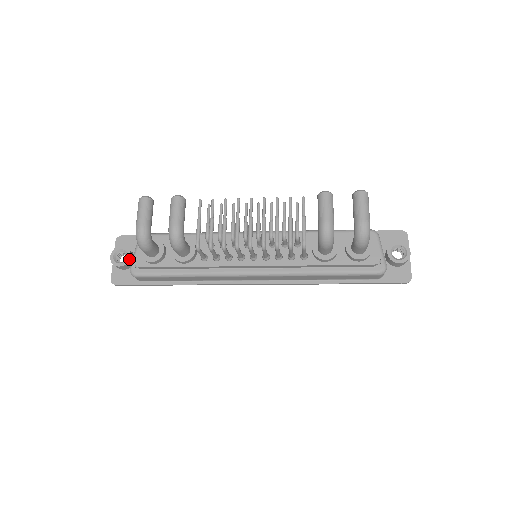
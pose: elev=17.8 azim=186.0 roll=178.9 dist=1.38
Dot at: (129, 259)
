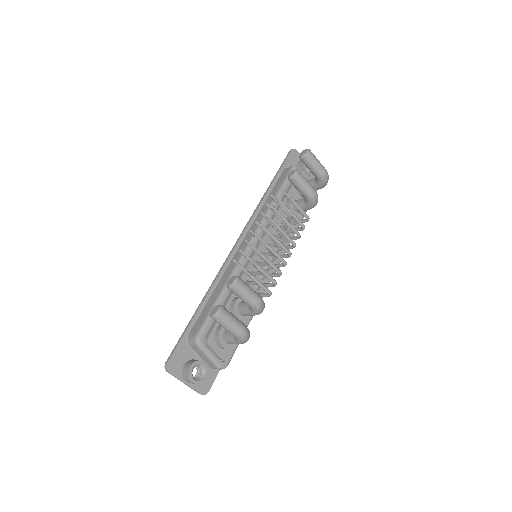
Dot at: (206, 365)
